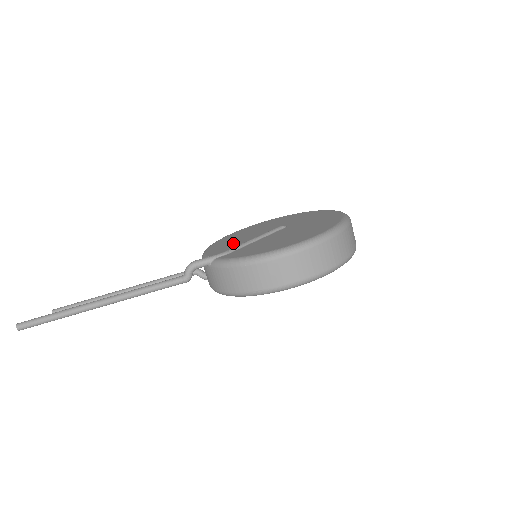
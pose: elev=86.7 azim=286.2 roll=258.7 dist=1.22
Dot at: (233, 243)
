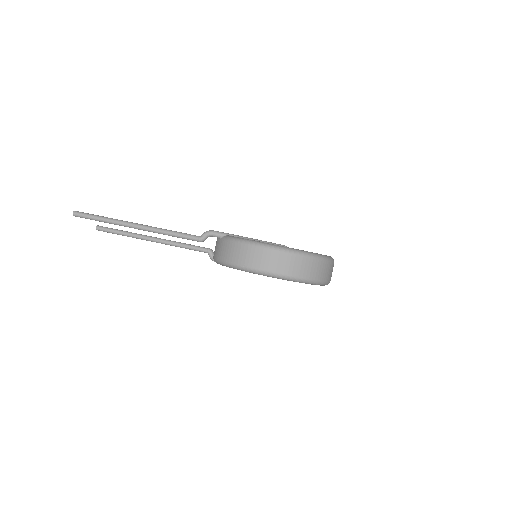
Dot at: occluded
